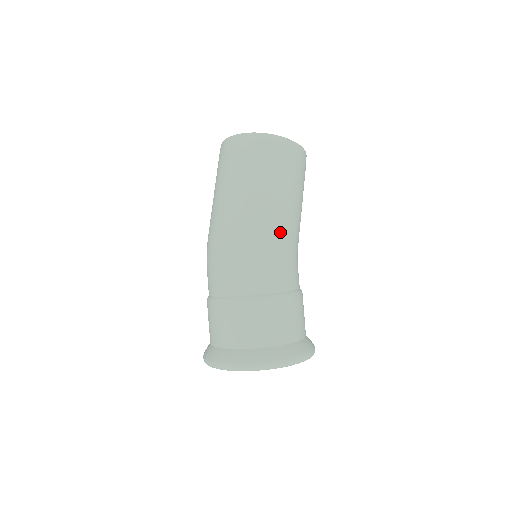
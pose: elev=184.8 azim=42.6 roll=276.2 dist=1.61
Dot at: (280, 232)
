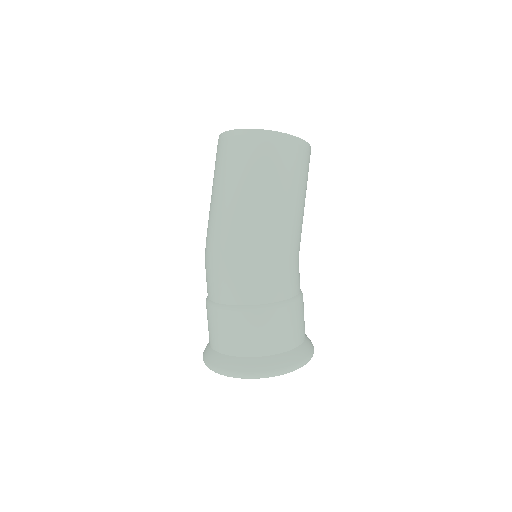
Dot at: (283, 239)
